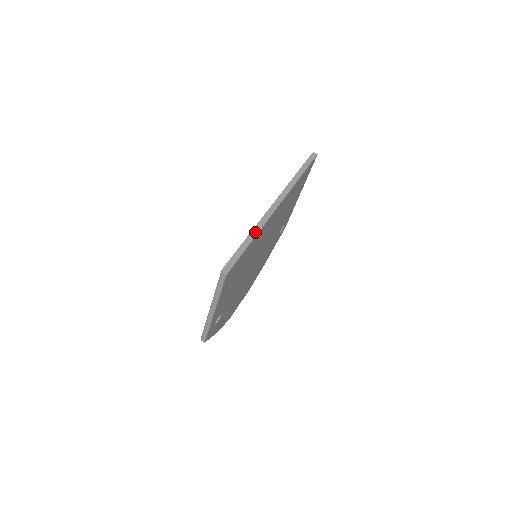
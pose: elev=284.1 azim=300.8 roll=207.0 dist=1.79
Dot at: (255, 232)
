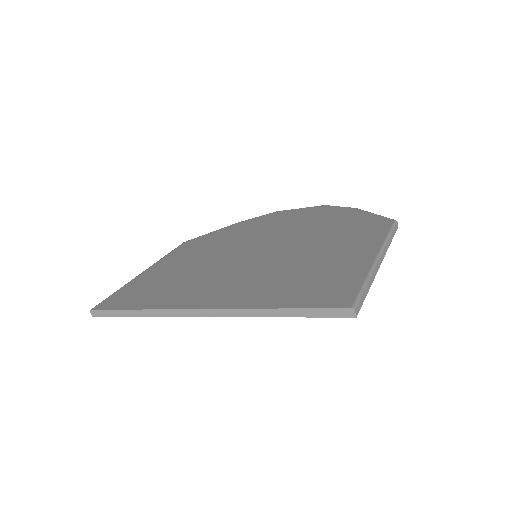
Dot at: (146, 313)
